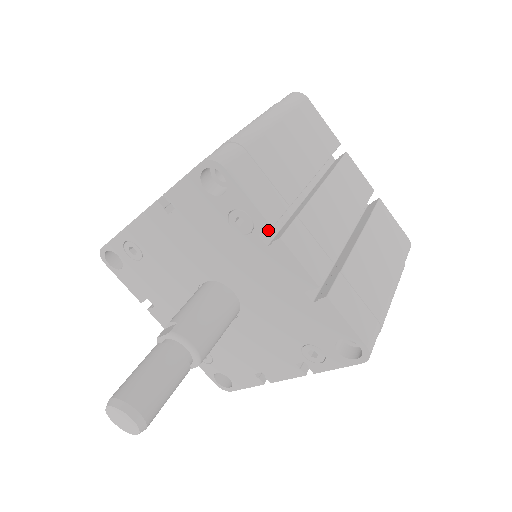
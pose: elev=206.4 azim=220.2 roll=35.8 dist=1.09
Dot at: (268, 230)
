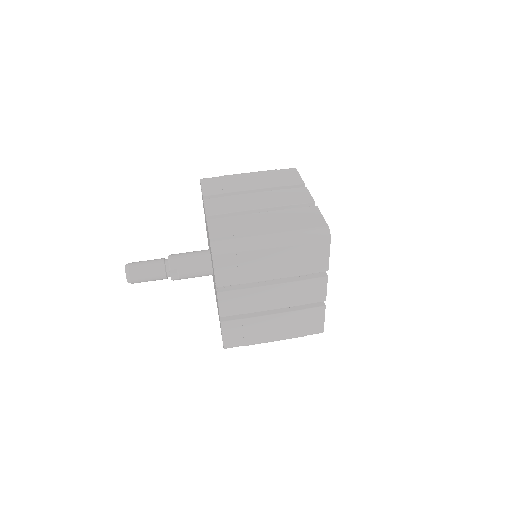
Dot at: occluded
